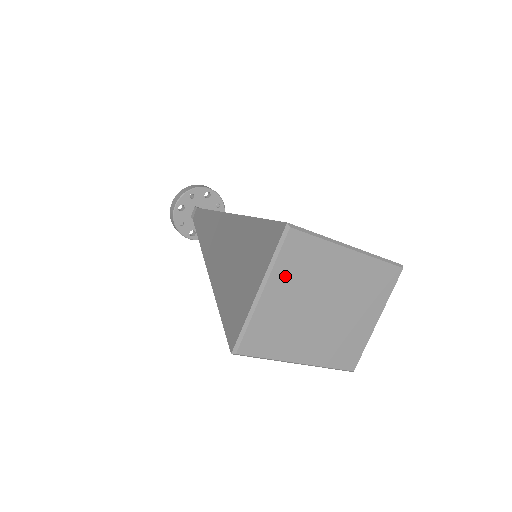
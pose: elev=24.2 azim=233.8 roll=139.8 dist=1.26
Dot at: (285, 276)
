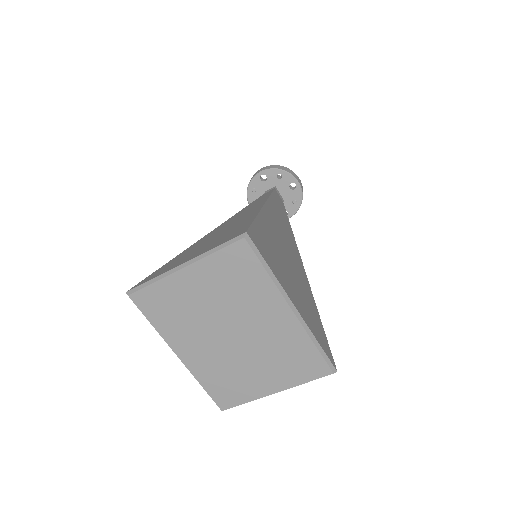
Dot at: (212, 274)
